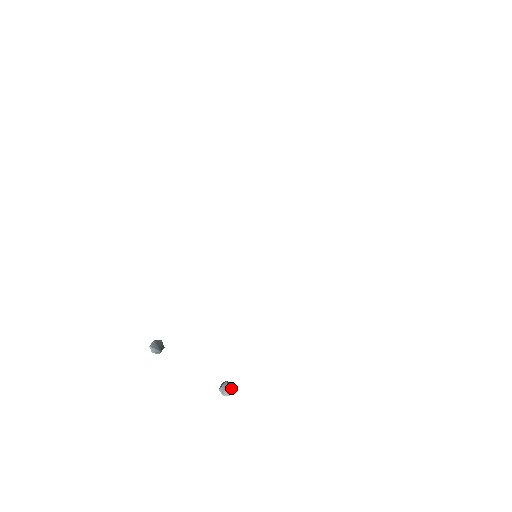
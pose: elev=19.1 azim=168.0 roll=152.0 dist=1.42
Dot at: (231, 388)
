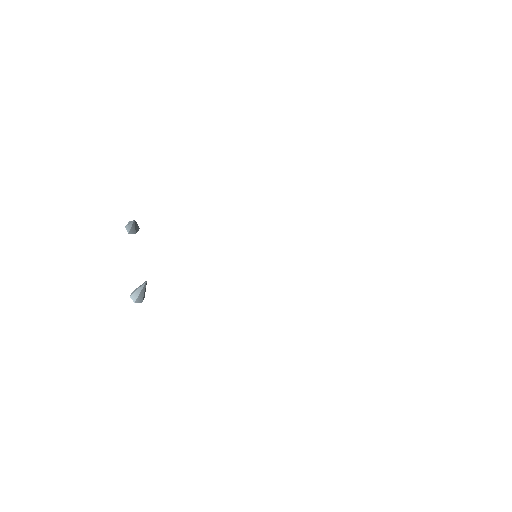
Dot at: (142, 297)
